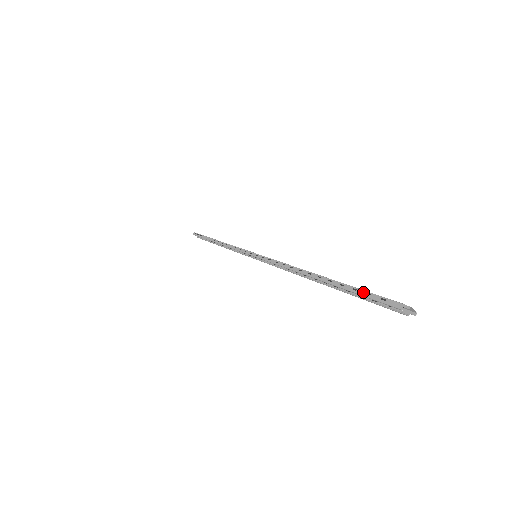
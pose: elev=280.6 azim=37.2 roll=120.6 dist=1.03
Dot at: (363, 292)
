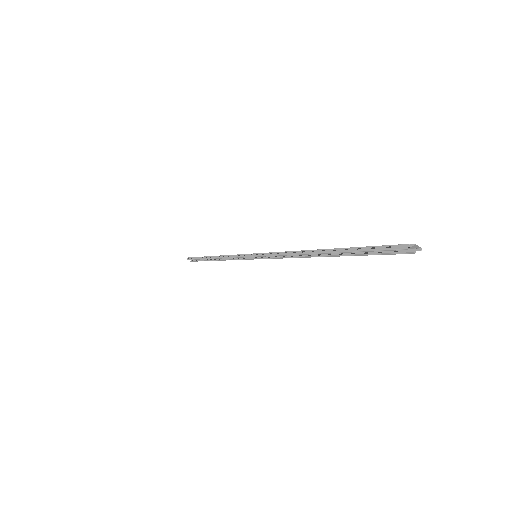
Dot at: (368, 248)
